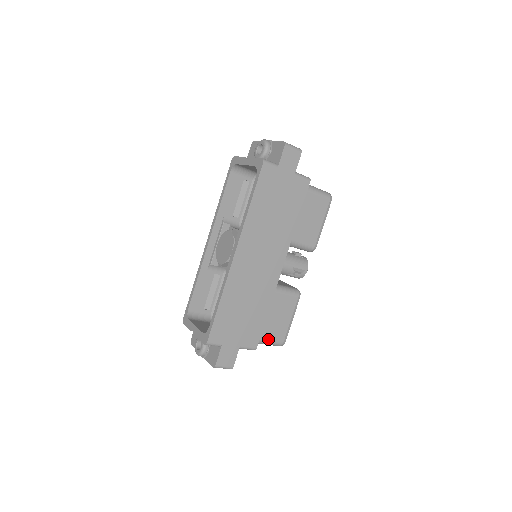
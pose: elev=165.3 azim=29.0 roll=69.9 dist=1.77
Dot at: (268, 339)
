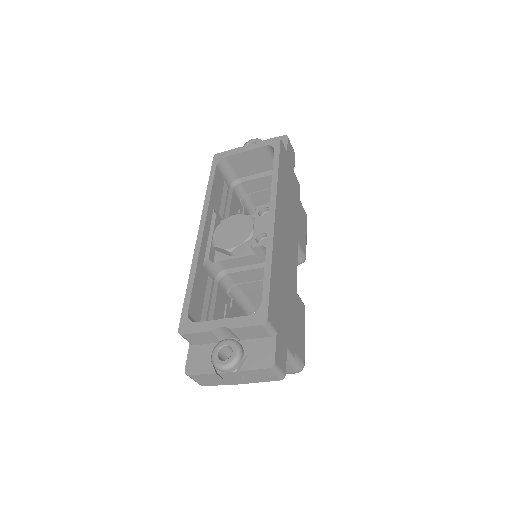
Dot at: (296, 352)
